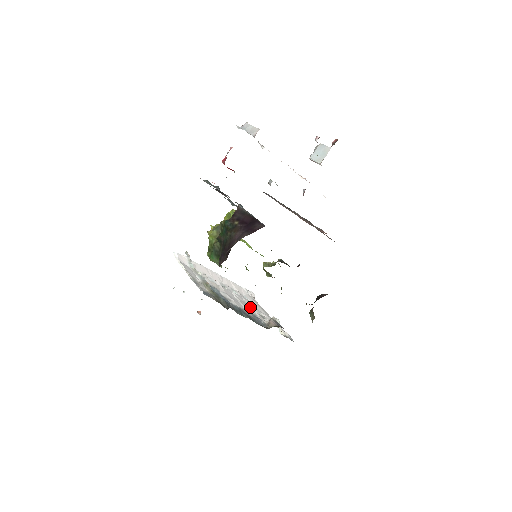
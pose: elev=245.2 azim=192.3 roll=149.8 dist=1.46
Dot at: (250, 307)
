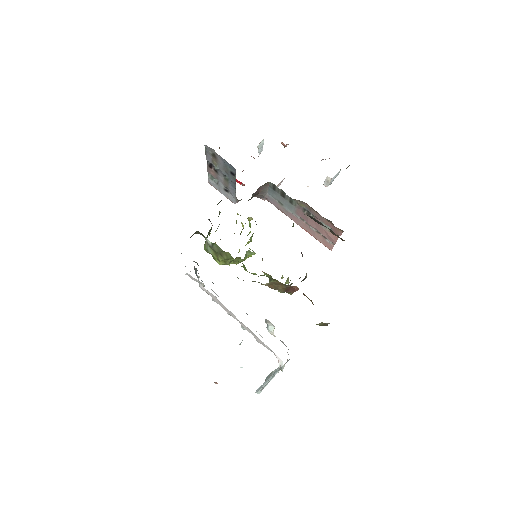
Dot at: occluded
